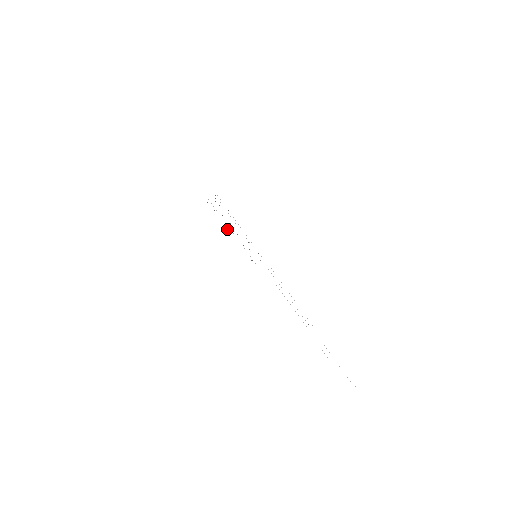
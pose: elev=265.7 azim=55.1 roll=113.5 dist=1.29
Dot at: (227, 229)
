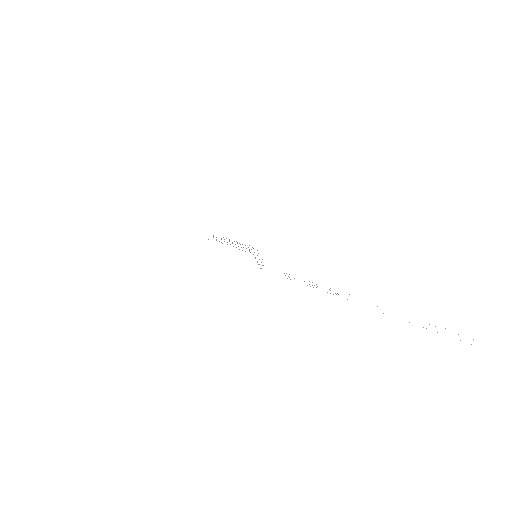
Dot at: occluded
